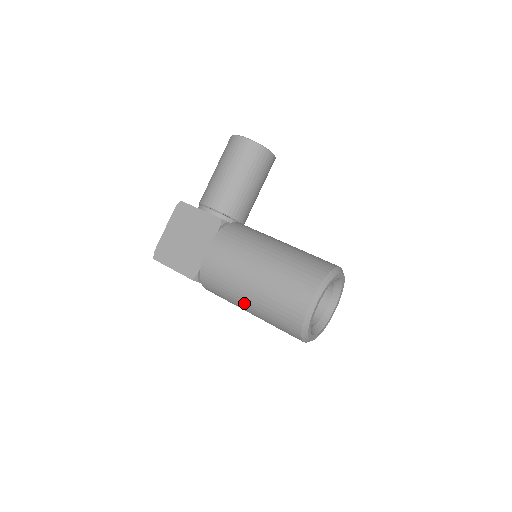
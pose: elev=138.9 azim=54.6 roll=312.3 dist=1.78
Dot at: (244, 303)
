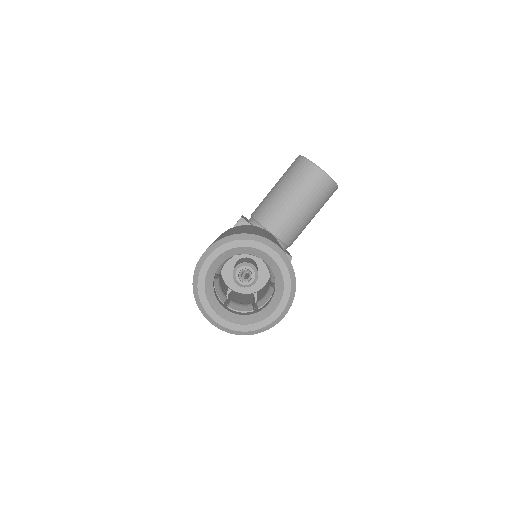
Dot at: occluded
